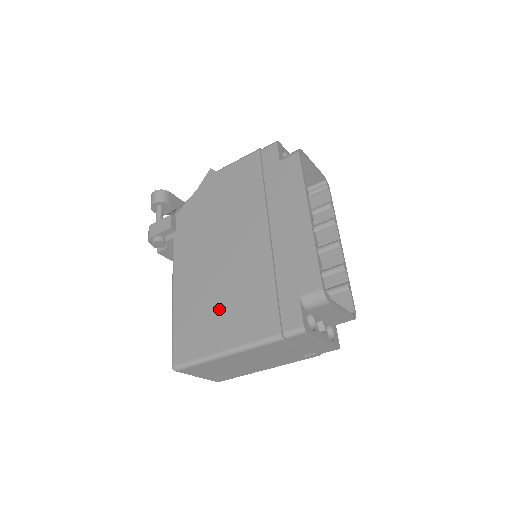
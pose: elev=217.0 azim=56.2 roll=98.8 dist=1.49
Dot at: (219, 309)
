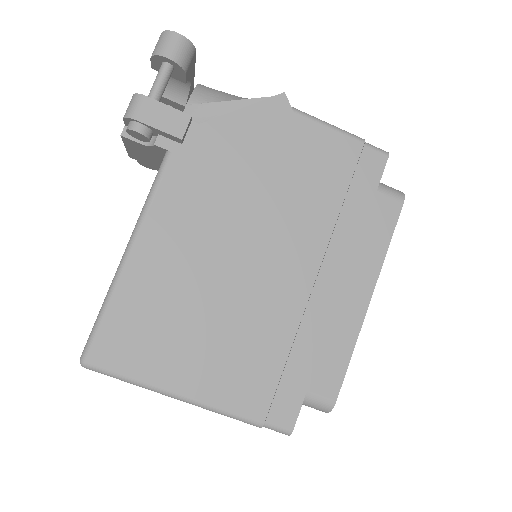
Dot at: (197, 332)
